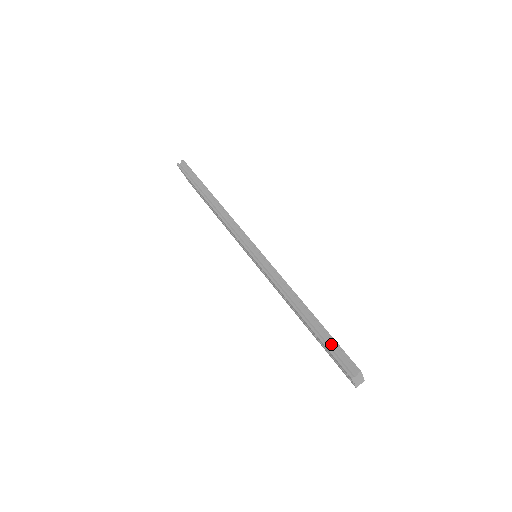
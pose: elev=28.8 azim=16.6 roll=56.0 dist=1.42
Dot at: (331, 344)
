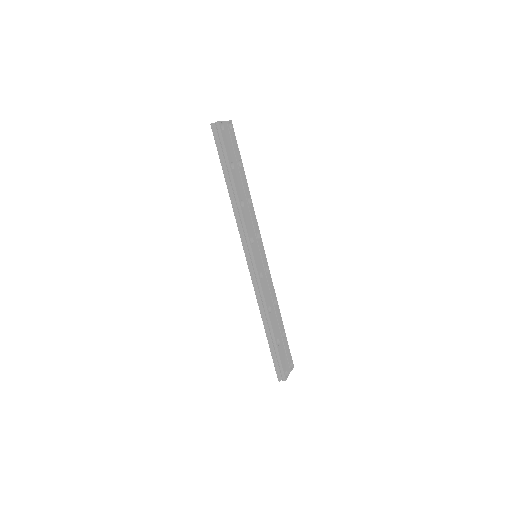
Dot at: (276, 357)
